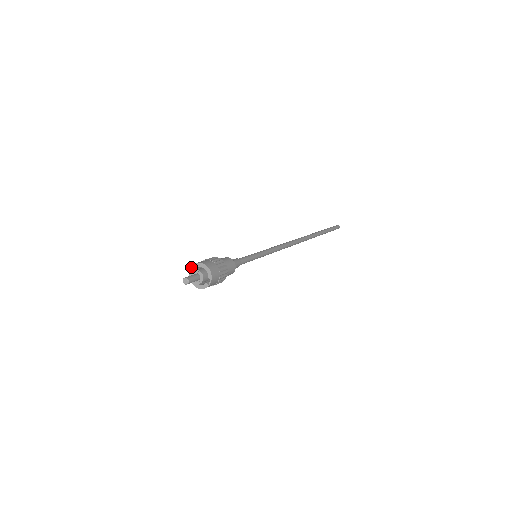
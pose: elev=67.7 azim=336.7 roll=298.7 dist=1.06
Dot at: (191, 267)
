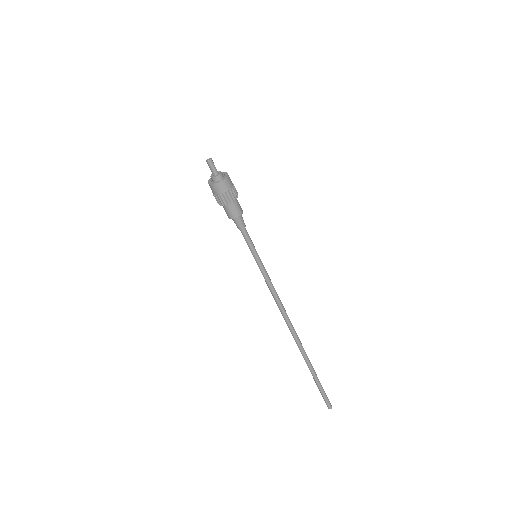
Dot at: occluded
